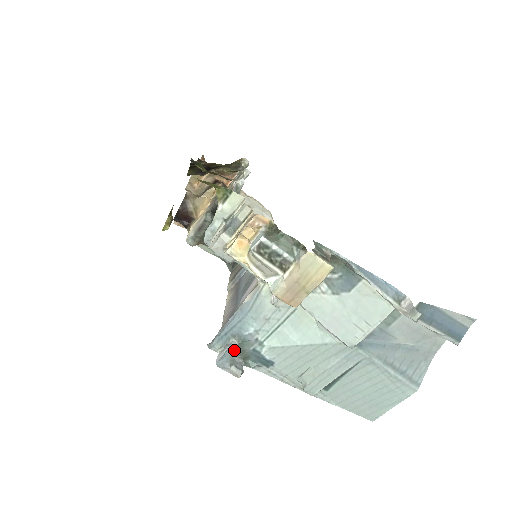
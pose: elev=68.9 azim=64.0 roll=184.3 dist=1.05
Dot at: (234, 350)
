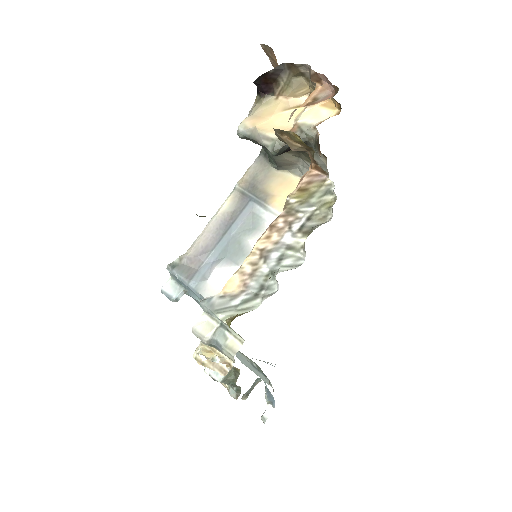
Dot at: (176, 301)
